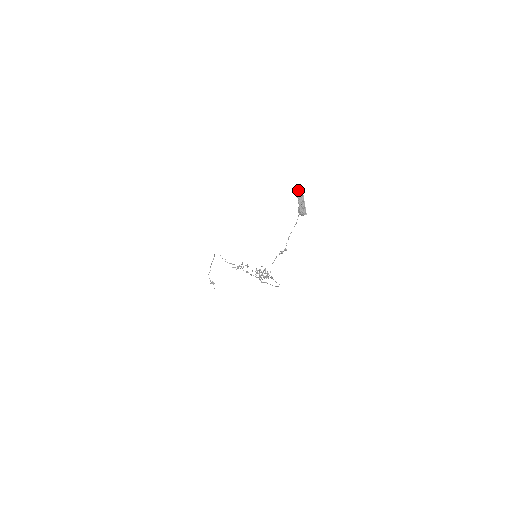
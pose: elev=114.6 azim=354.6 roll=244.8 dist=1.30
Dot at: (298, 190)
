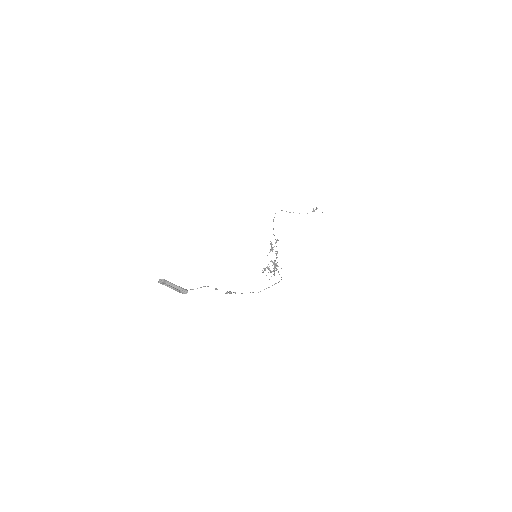
Dot at: (163, 284)
